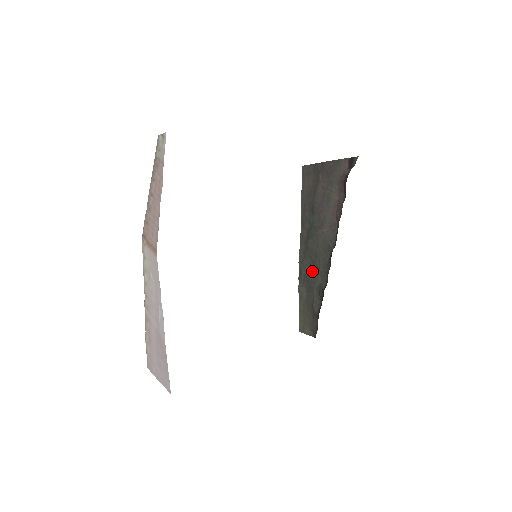
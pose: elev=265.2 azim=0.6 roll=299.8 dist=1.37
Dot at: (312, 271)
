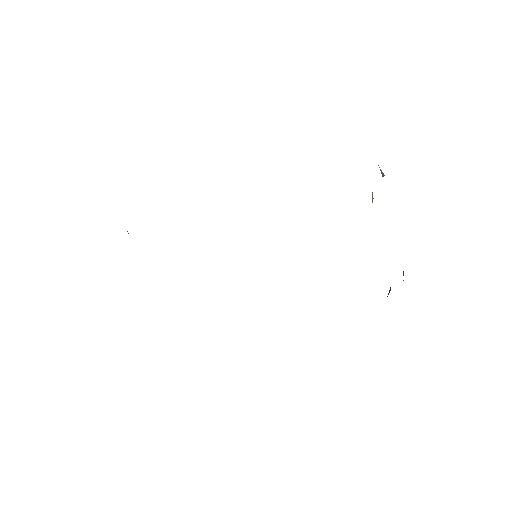
Dot at: occluded
